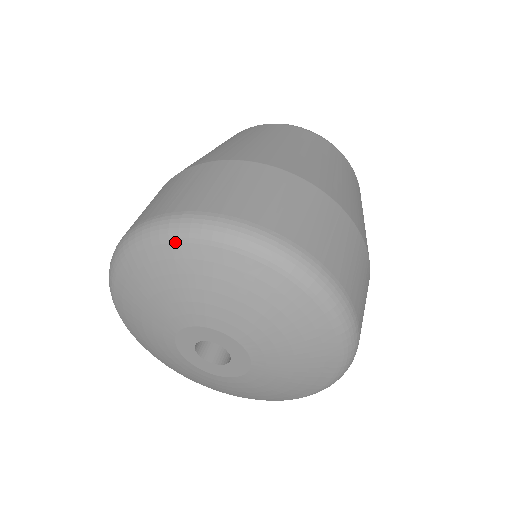
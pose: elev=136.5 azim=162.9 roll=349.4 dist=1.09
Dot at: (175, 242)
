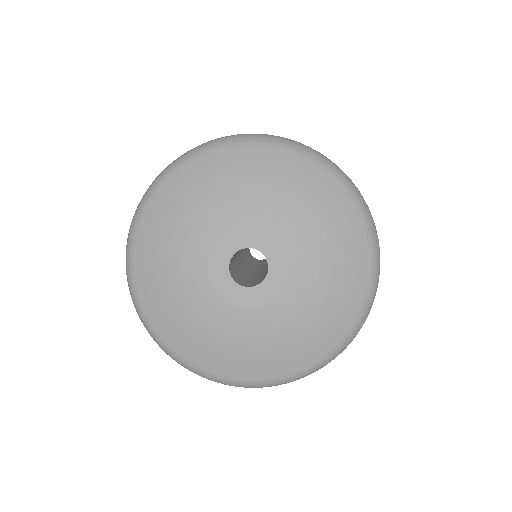
Dot at: (319, 165)
